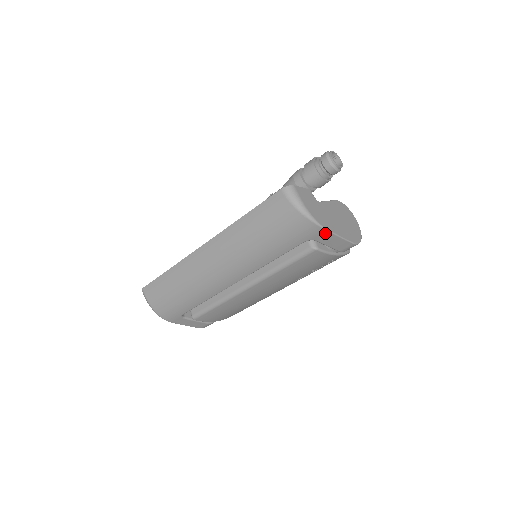
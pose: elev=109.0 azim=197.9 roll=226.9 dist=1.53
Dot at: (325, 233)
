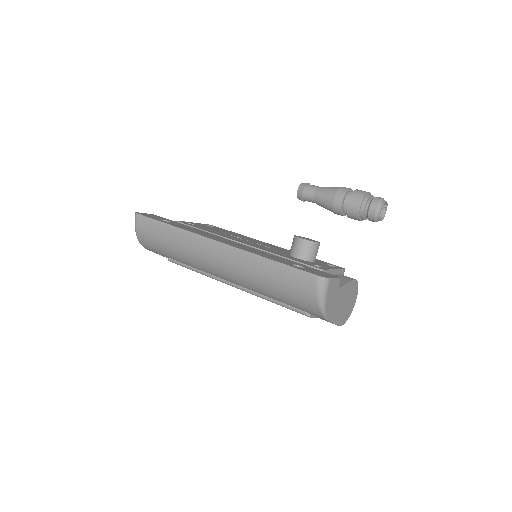
Dot at: occluded
